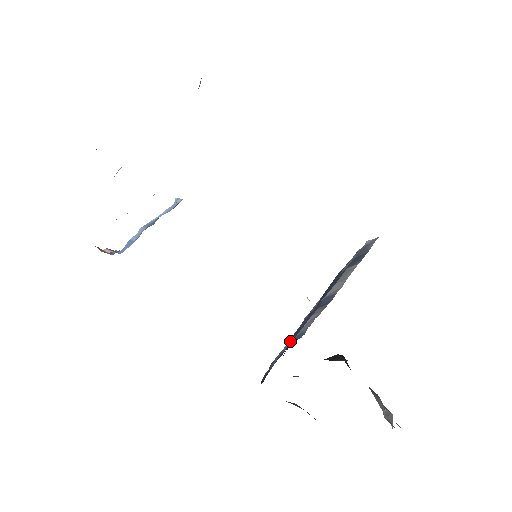
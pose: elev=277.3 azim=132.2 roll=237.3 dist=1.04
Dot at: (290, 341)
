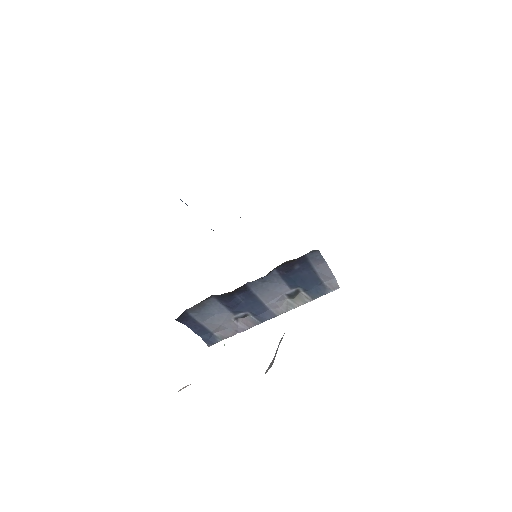
Dot at: (245, 288)
